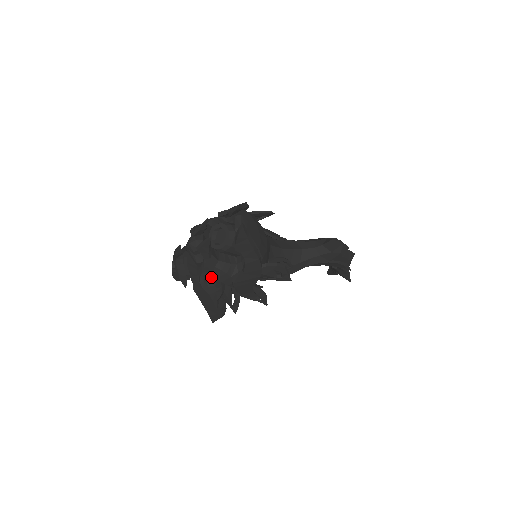
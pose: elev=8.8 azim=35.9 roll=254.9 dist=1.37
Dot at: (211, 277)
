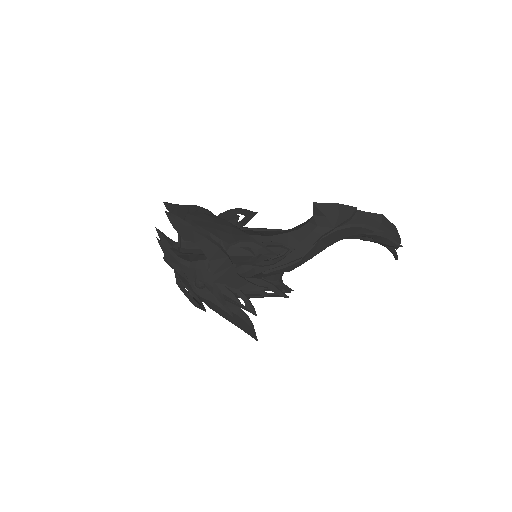
Dot at: (197, 281)
